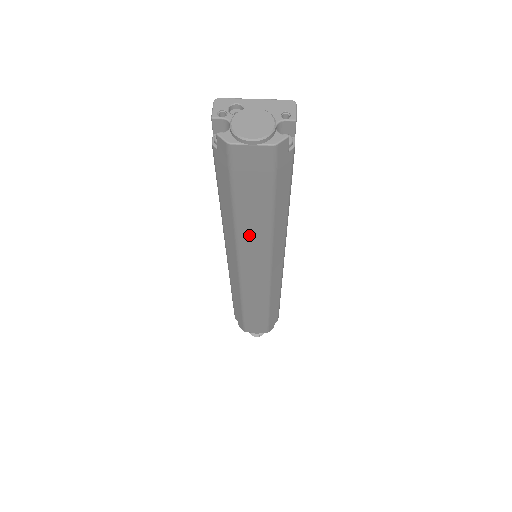
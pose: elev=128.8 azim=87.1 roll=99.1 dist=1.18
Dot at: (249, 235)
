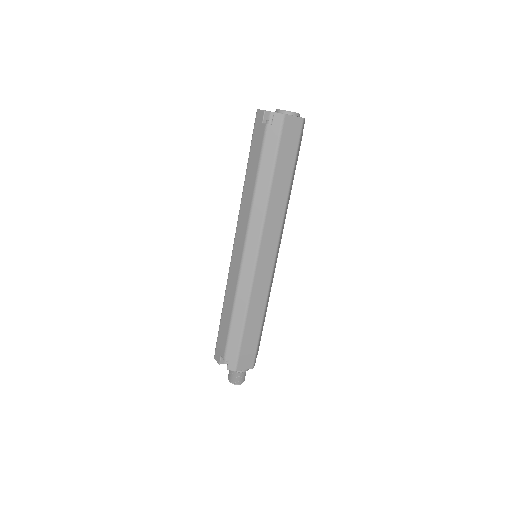
Dot at: (274, 204)
